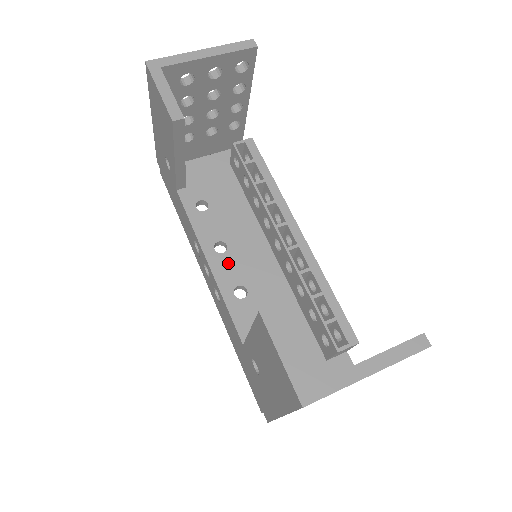
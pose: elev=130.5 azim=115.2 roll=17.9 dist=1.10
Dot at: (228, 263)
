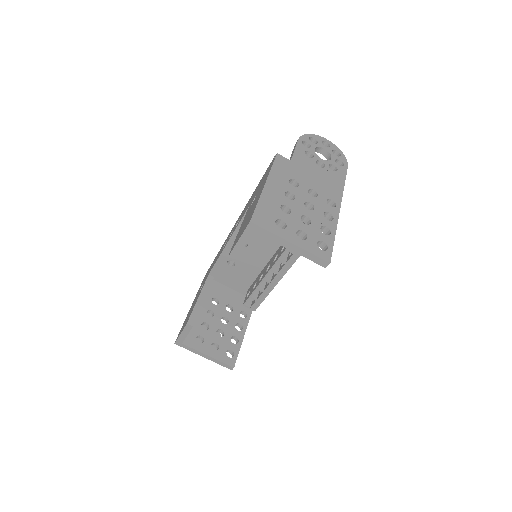
Dot at: occluded
